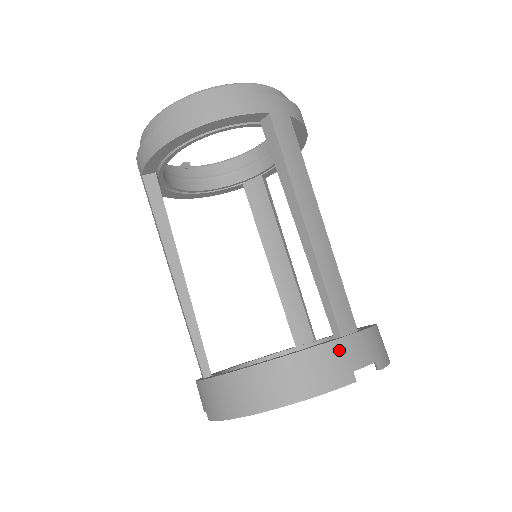
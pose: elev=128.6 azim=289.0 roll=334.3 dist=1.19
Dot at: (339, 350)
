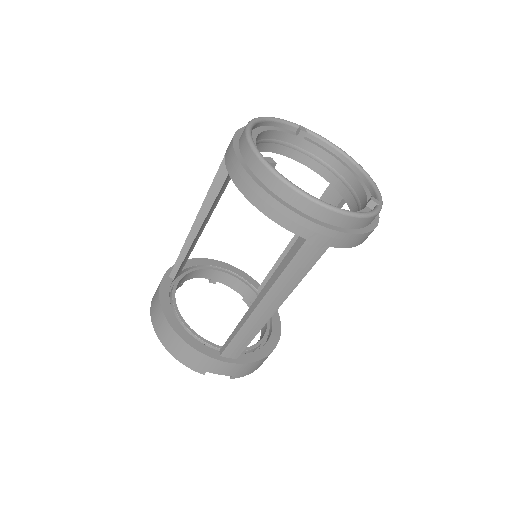
Dot at: (208, 361)
